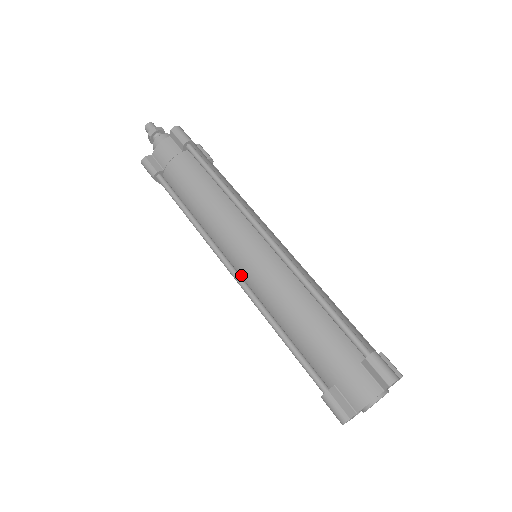
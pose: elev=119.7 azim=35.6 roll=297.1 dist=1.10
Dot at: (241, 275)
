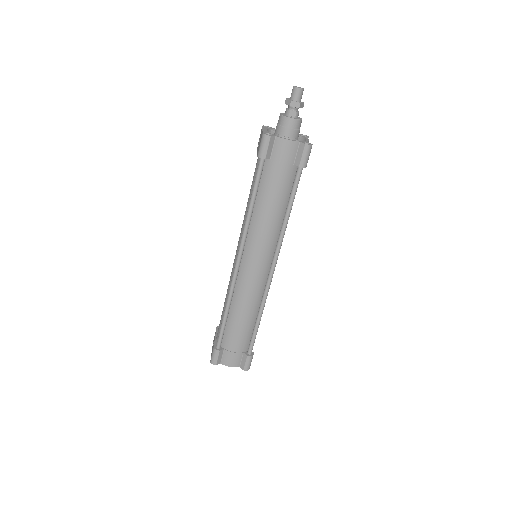
Dot at: (239, 268)
